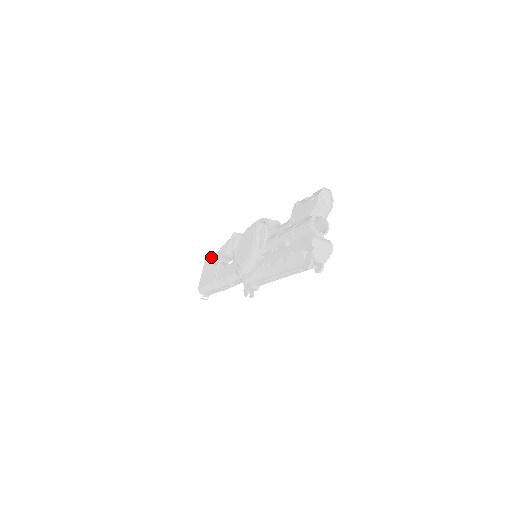
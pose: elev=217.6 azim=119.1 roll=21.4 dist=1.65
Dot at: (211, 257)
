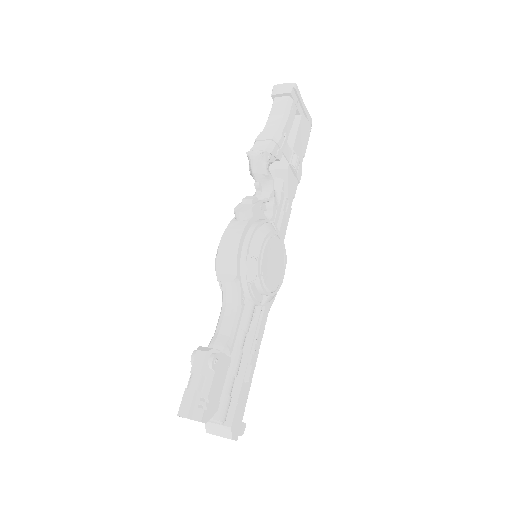
Dot at: occluded
